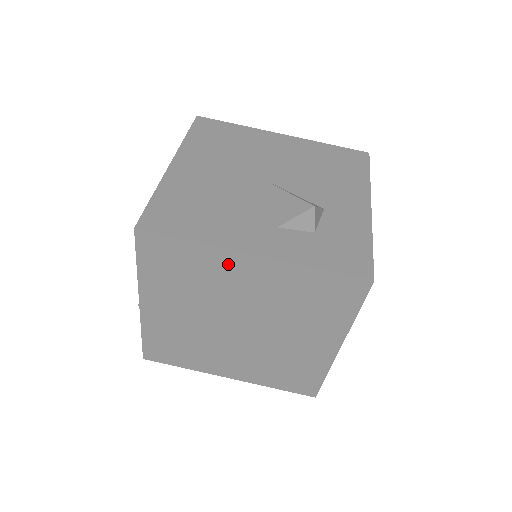
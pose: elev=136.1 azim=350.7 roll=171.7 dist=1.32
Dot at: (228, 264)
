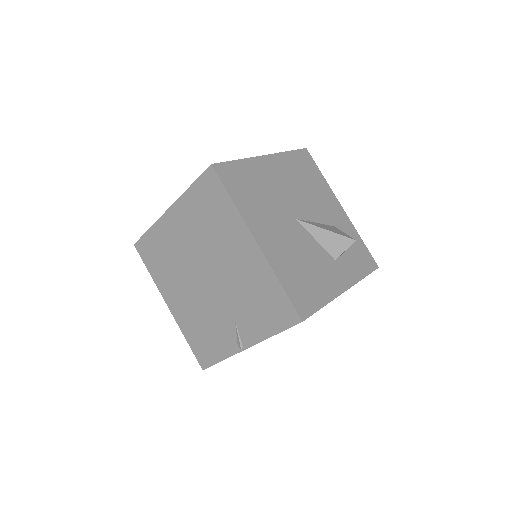
Dot at: occluded
